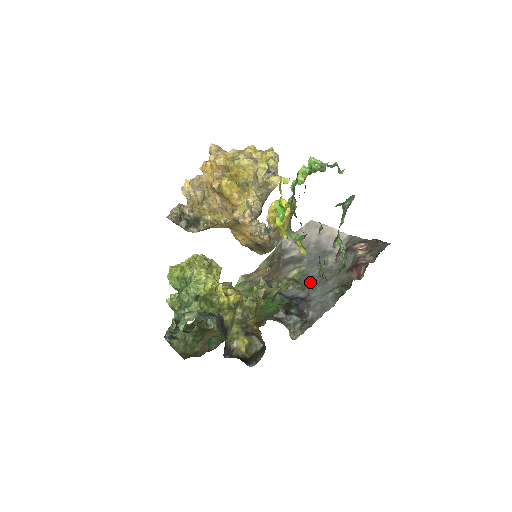
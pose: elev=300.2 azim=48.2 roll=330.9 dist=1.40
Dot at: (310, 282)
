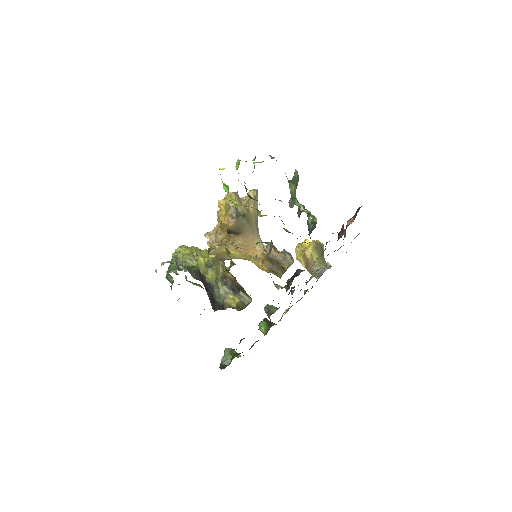
Dot at: occluded
